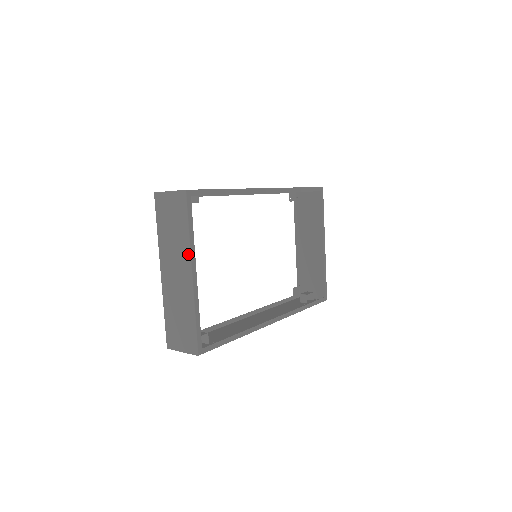
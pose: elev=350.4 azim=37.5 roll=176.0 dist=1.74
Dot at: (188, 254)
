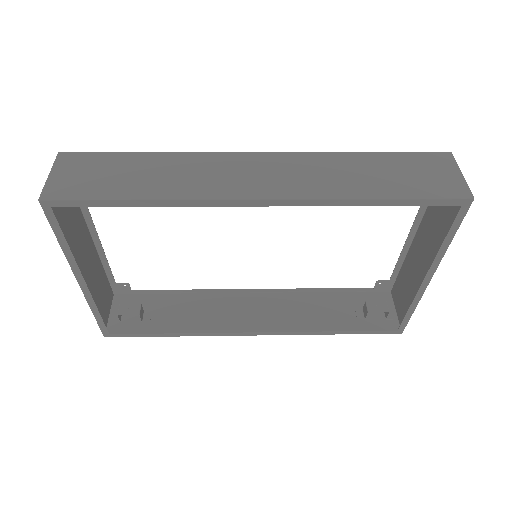
Dot at: (70, 261)
